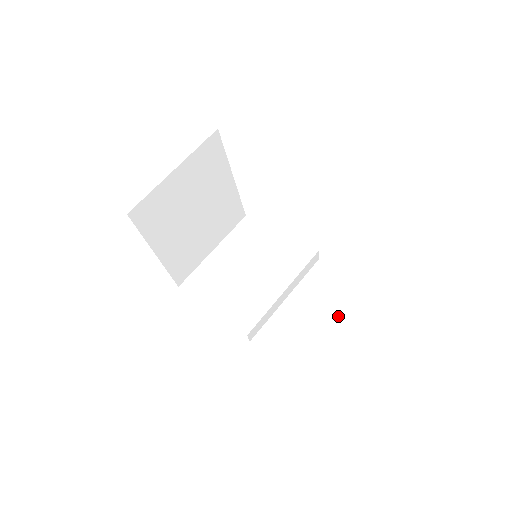
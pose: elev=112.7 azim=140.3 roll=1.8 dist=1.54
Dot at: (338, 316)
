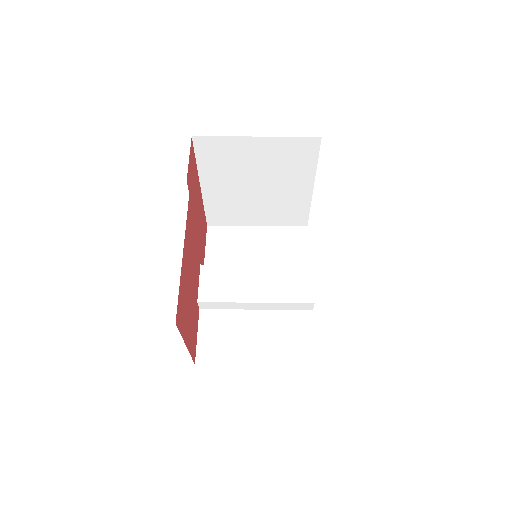
Dot at: (272, 361)
